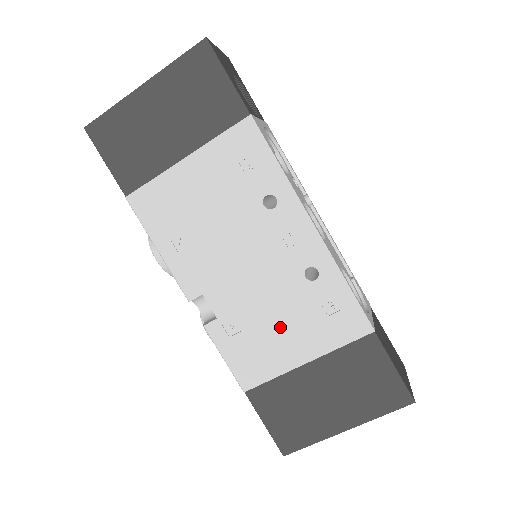
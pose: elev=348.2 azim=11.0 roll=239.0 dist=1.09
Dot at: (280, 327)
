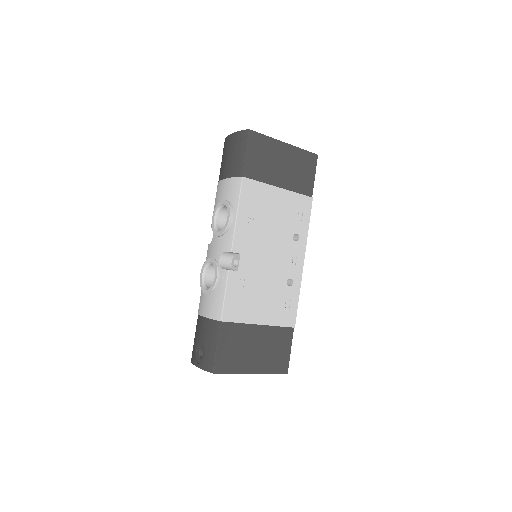
Dot at: (262, 298)
